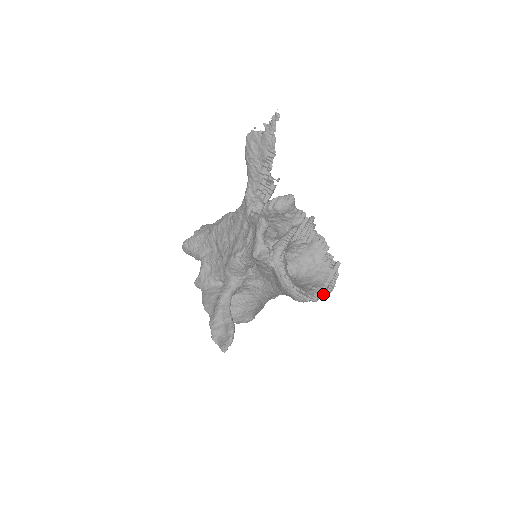
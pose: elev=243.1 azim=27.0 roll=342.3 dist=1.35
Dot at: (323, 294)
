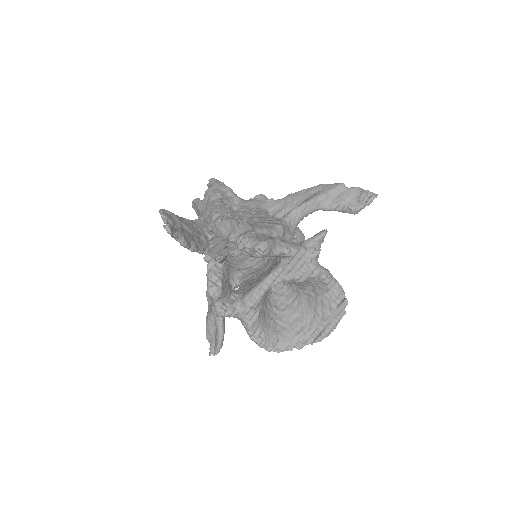
Dot at: (314, 338)
